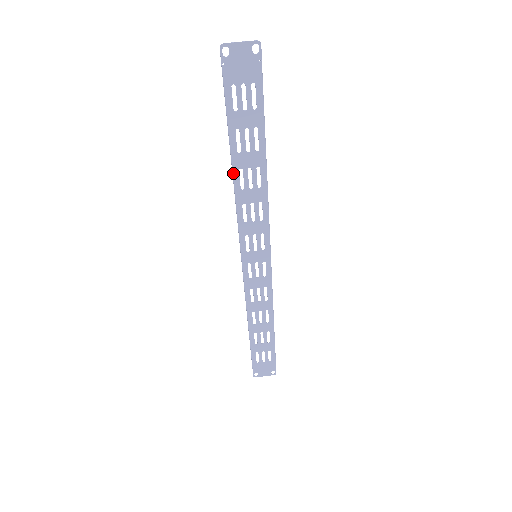
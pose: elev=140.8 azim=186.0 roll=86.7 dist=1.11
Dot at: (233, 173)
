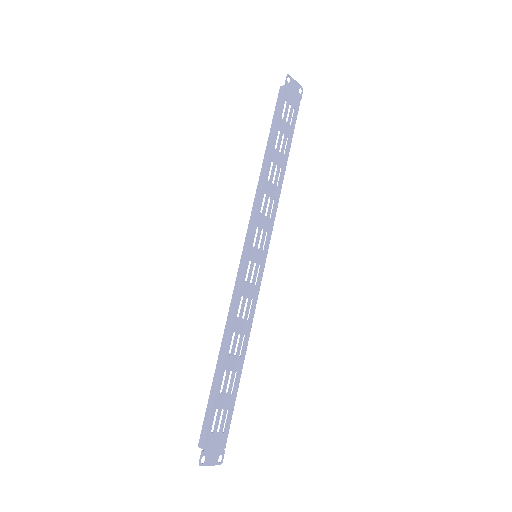
Dot at: (268, 162)
